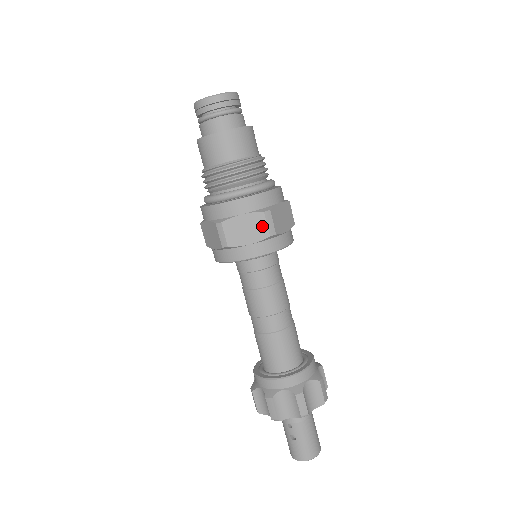
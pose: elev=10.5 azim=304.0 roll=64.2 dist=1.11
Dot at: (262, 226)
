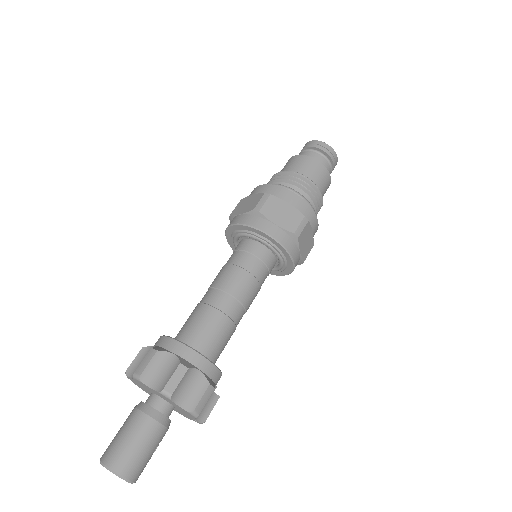
Dot at: (256, 202)
